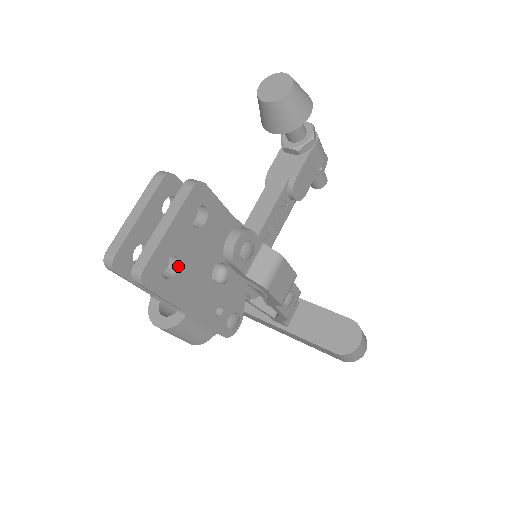
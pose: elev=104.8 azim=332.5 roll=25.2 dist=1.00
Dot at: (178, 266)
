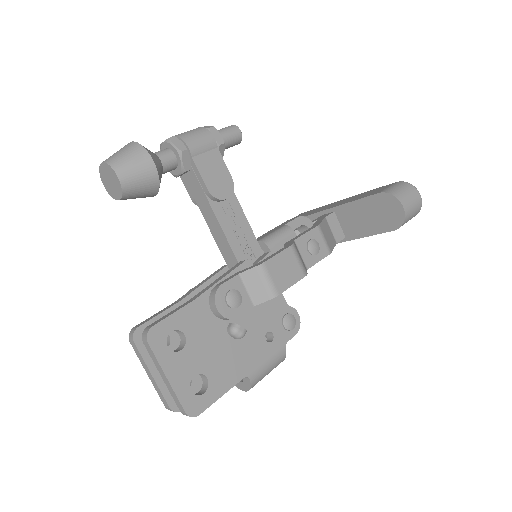
Dot at: (203, 375)
